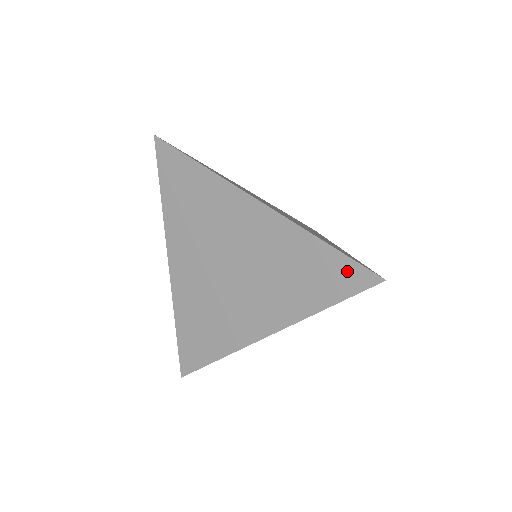
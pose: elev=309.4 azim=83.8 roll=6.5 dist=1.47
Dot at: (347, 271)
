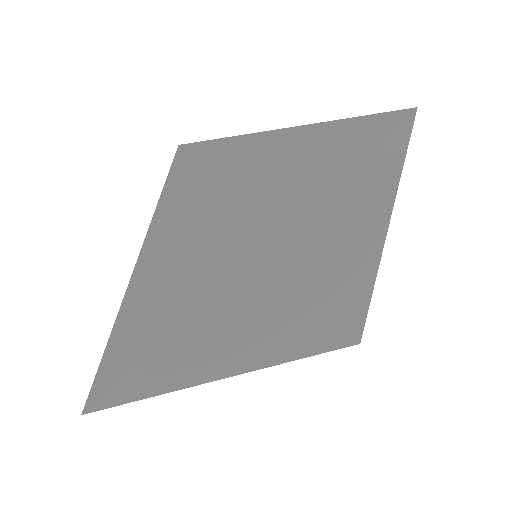
Dot at: (360, 130)
